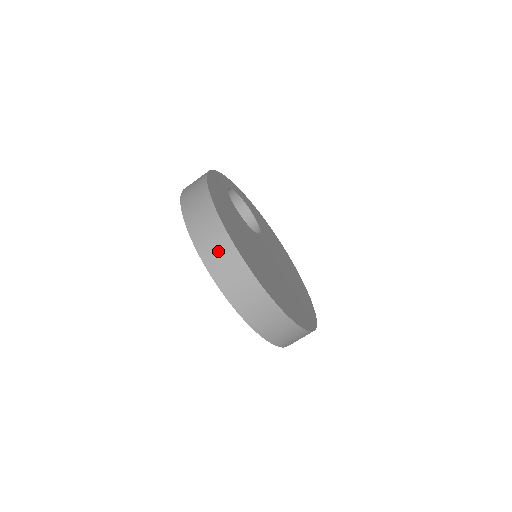
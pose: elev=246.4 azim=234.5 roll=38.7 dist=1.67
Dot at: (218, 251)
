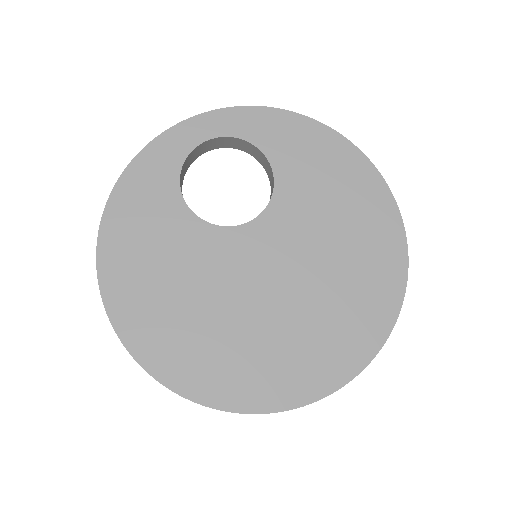
Dot at: occluded
